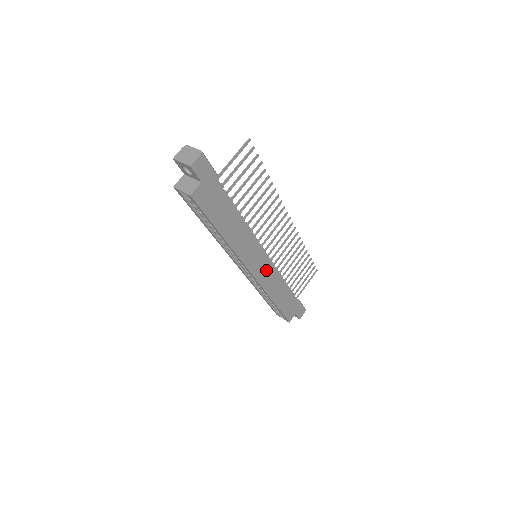
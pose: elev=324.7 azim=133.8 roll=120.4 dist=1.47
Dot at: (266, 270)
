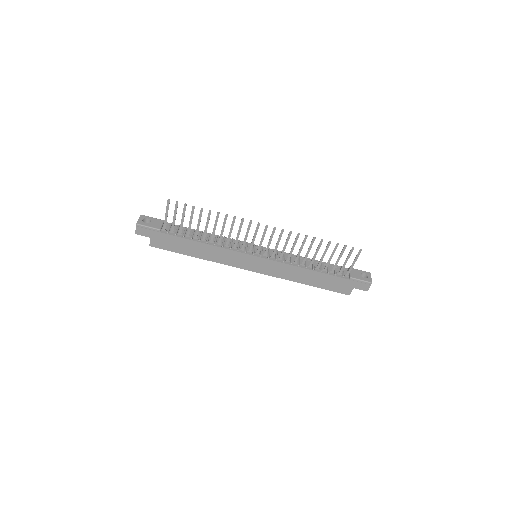
Dot at: (268, 266)
